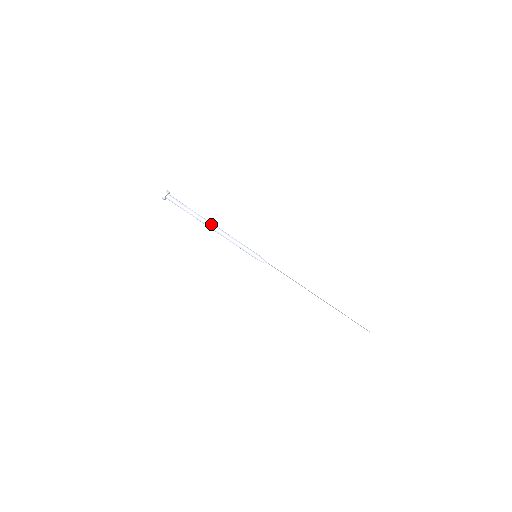
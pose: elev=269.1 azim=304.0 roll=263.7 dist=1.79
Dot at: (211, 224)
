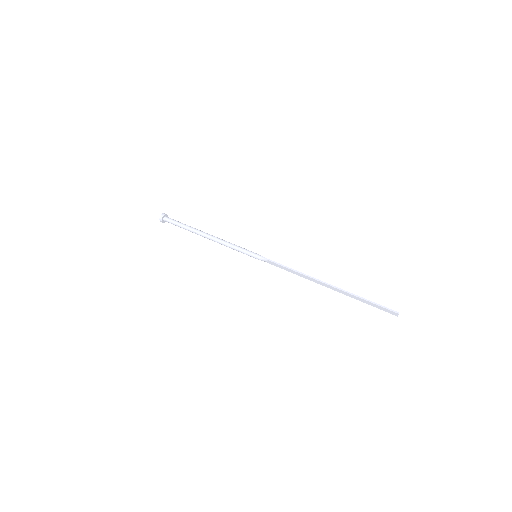
Dot at: (208, 234)
